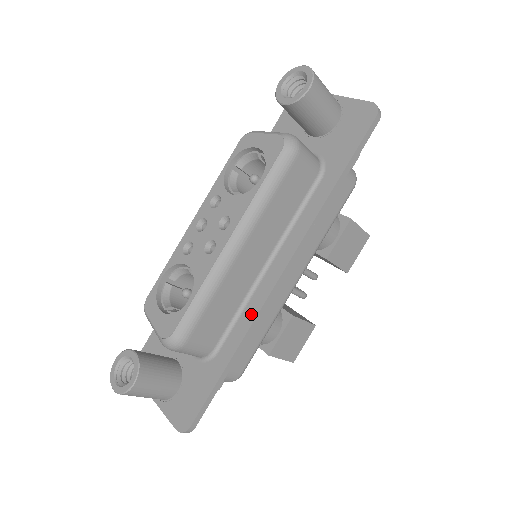
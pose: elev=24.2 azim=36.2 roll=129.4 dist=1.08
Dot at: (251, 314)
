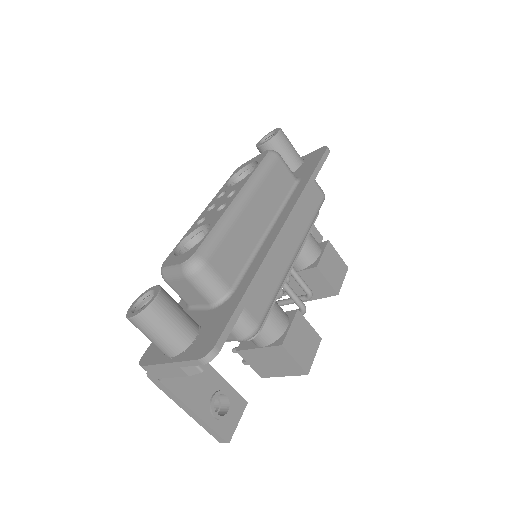
Dot at: (262, 255)
